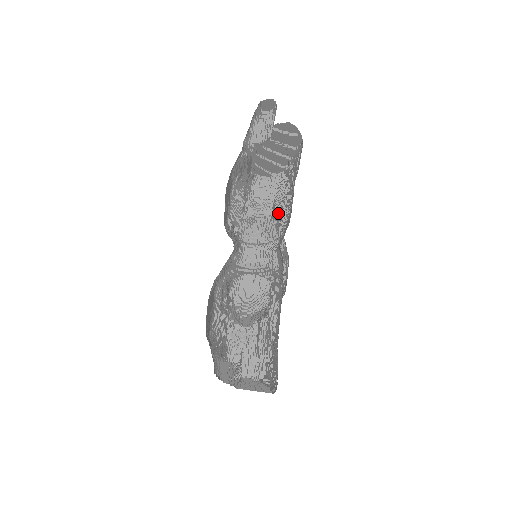
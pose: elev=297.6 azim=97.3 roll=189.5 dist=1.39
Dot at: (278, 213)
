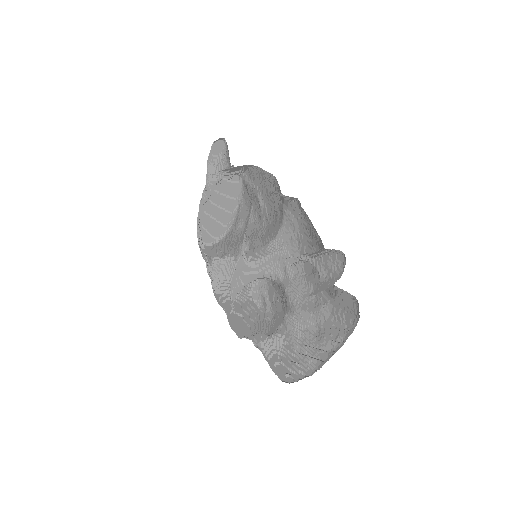
Dot at: (245, 245)
